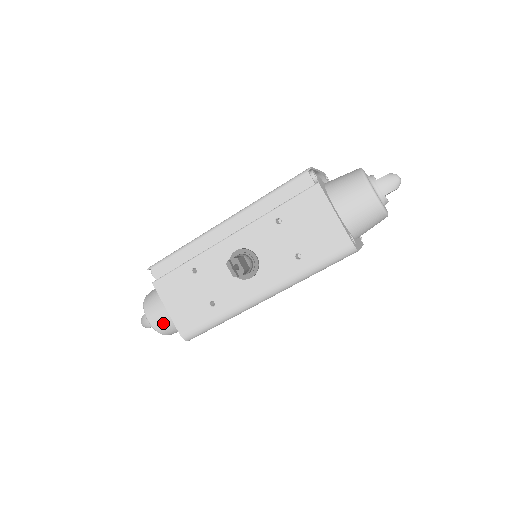
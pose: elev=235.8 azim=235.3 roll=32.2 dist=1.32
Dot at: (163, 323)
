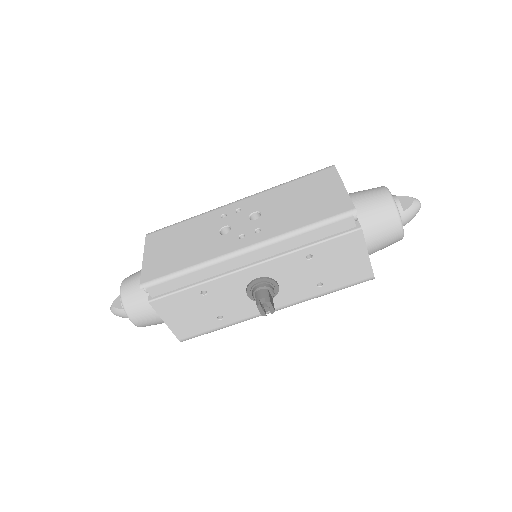
Dot at: (151, 324)
